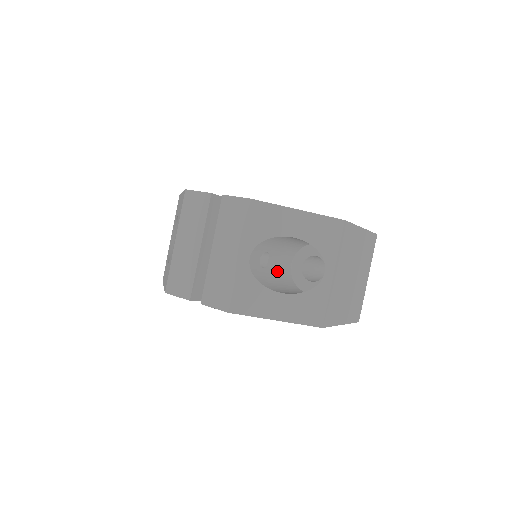
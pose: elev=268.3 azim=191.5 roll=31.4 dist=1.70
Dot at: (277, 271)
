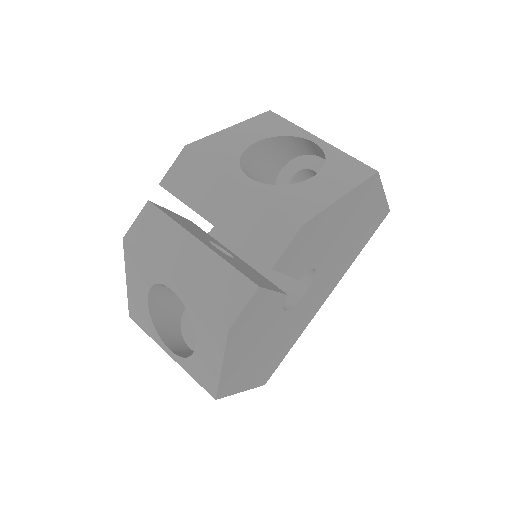
Dot at: occluded
